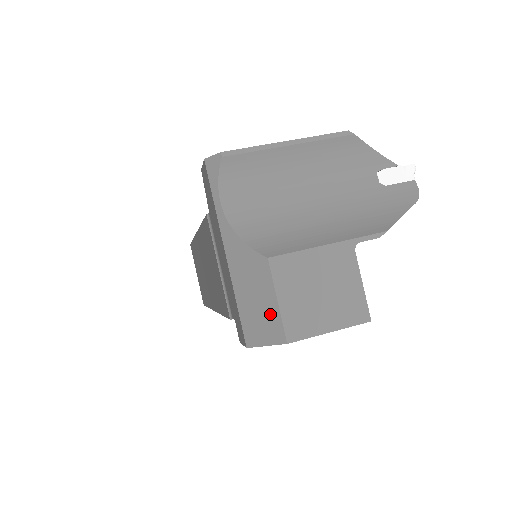
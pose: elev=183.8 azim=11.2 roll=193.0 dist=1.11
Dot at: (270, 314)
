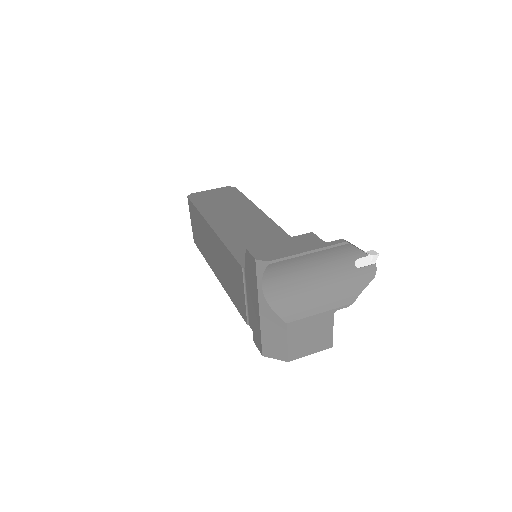
Dot at: (281, 347)
